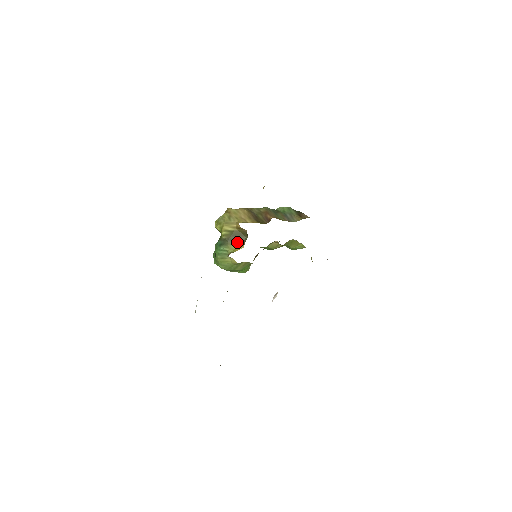
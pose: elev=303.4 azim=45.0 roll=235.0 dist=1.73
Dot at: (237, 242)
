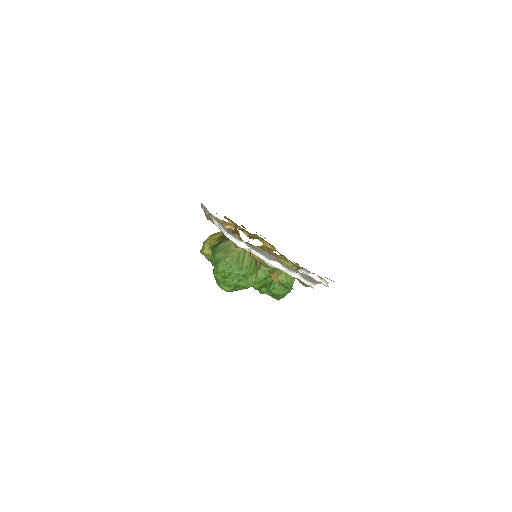
Dot at: occluded
